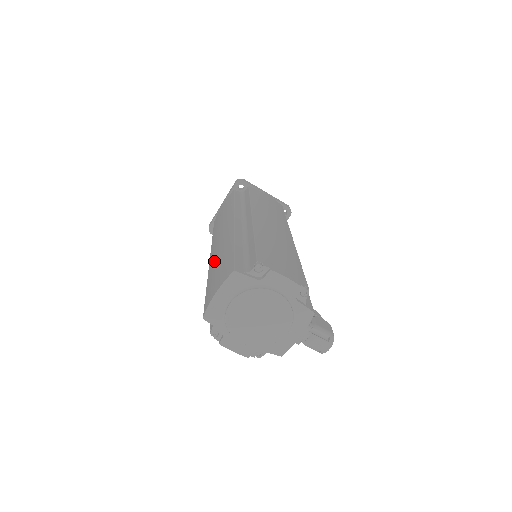
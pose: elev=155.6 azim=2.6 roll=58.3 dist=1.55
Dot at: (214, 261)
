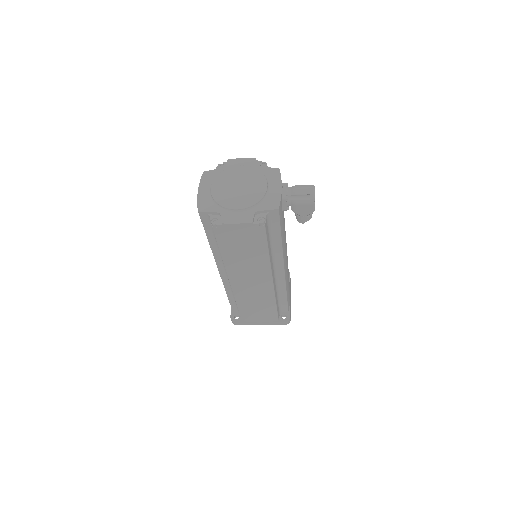
Dot at: occluded
